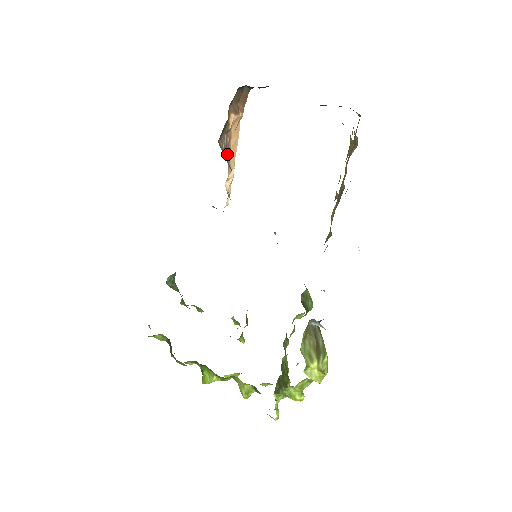
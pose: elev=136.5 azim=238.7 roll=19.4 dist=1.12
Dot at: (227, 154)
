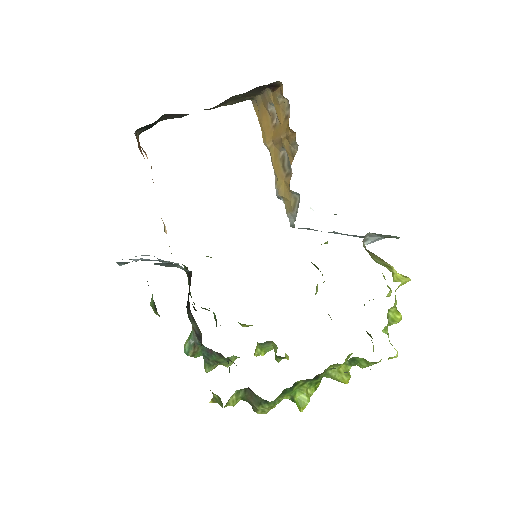
Dot at: occluded
